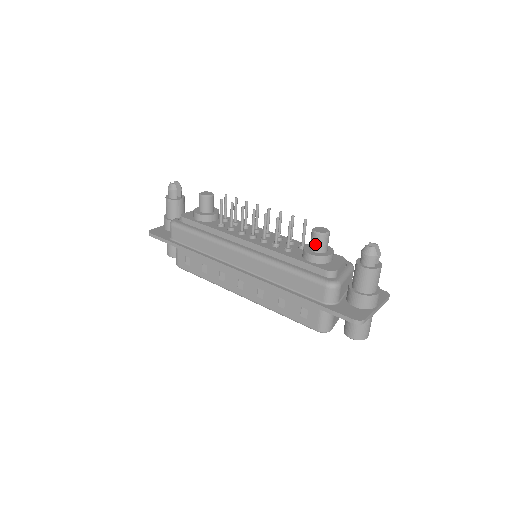
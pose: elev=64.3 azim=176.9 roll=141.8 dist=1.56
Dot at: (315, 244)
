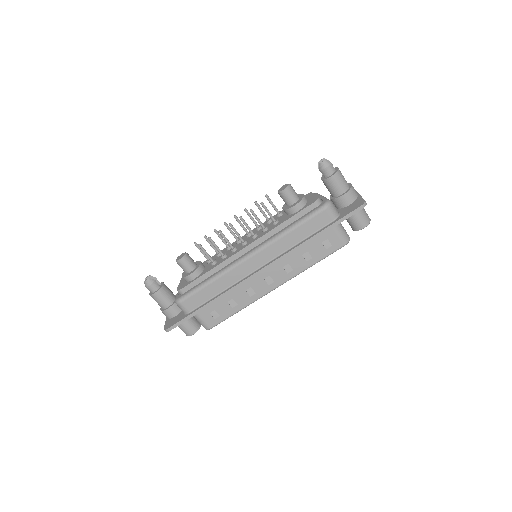
Dot at: (290, 198)
